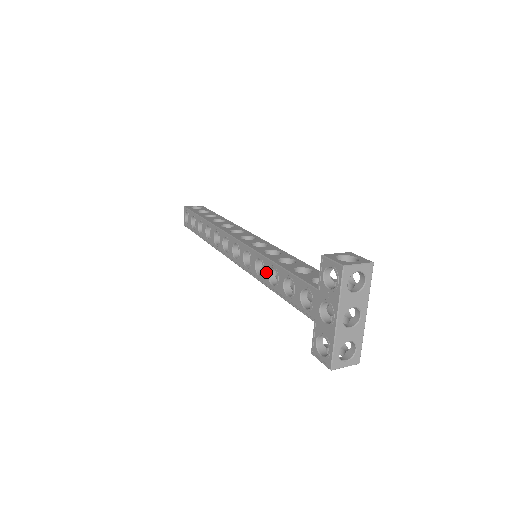
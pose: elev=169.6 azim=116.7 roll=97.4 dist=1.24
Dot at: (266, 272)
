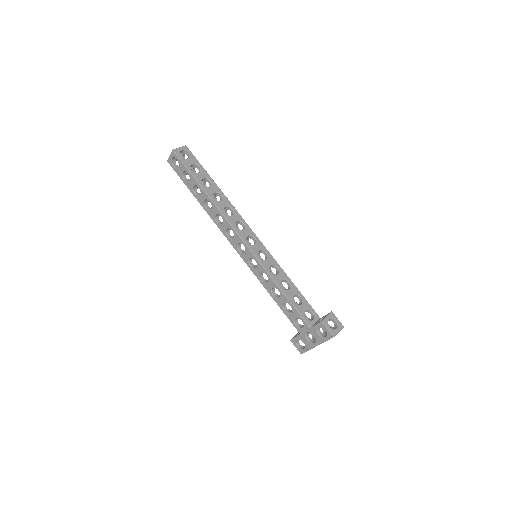
Dot at: (270, 286)
